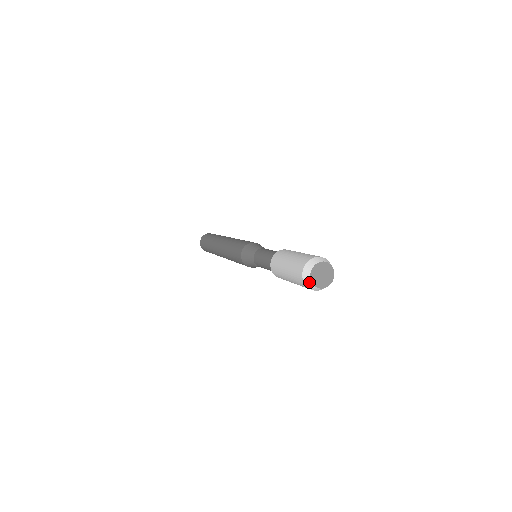
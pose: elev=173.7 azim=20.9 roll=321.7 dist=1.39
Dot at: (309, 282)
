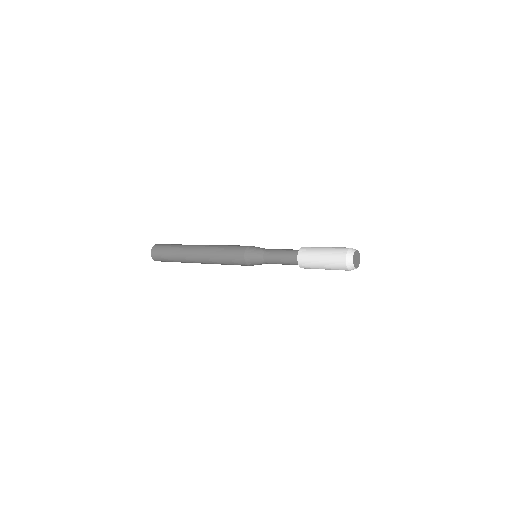
Dot at: (351, 255)
